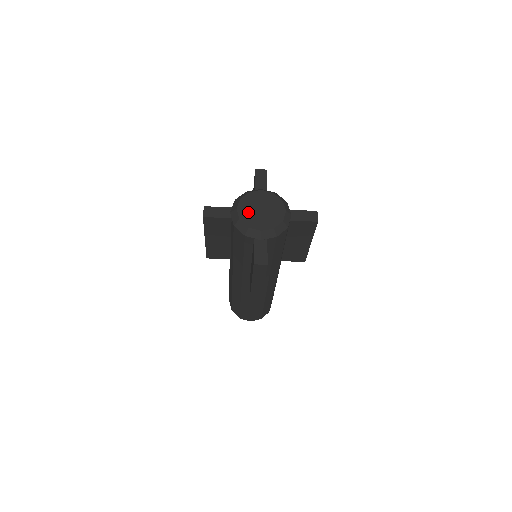
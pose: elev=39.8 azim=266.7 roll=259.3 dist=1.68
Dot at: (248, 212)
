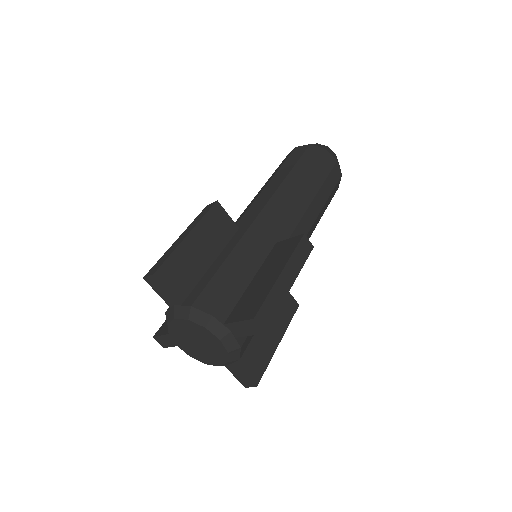
Dot at: (189, 348)
